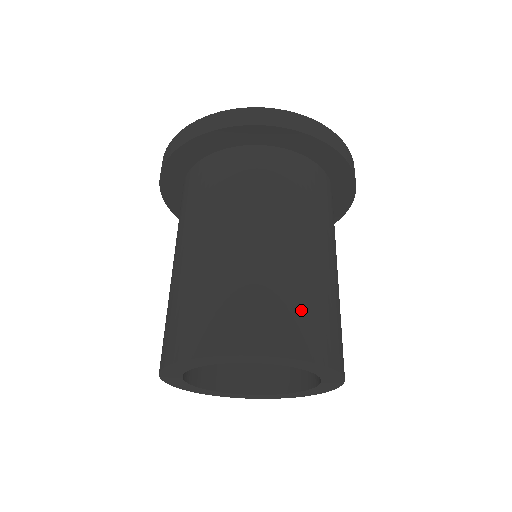
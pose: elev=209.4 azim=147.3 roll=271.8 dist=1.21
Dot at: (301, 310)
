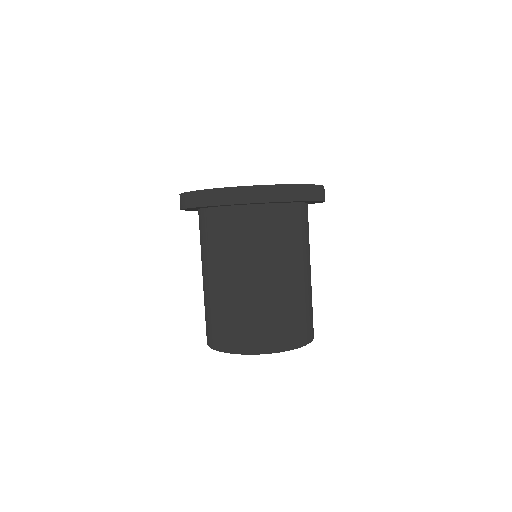
Dot at: (272, 324)
